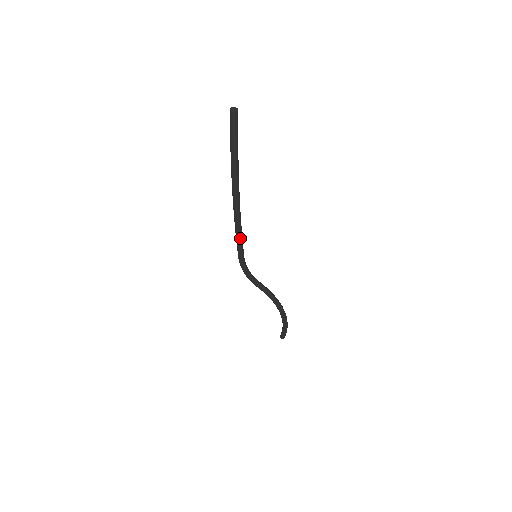
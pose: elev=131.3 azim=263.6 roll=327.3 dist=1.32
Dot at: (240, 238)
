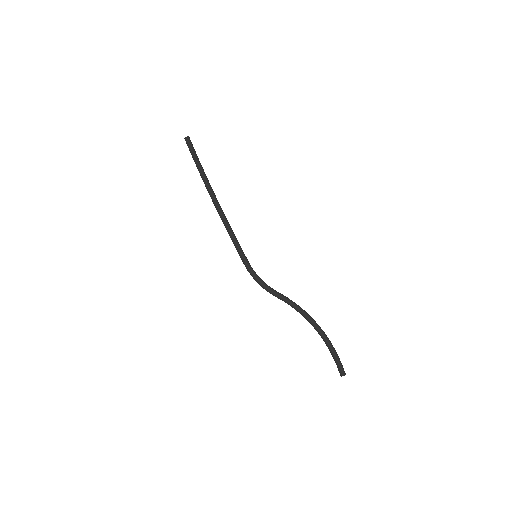
Dot at: (235, 237)
